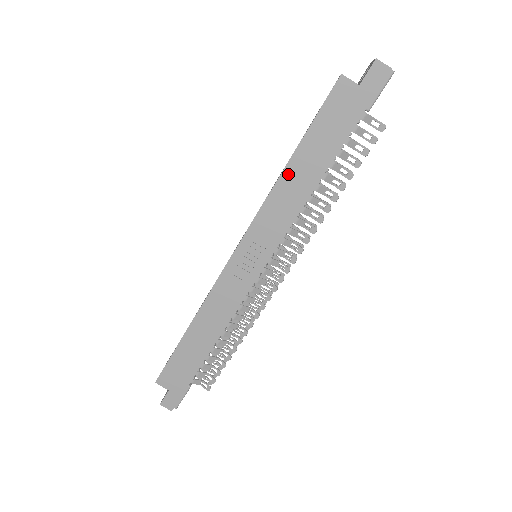
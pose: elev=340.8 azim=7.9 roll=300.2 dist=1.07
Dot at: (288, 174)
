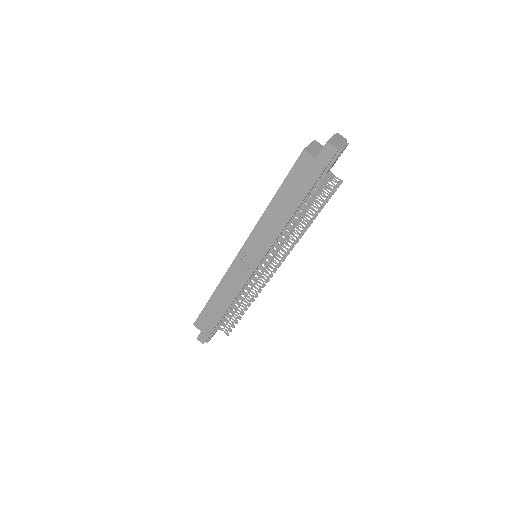
Dot at: (270, 210)
